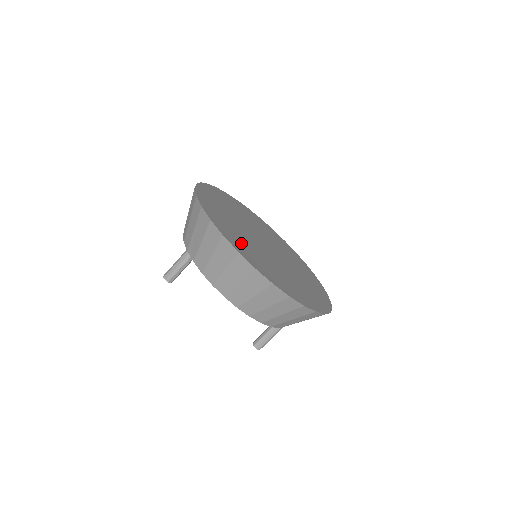
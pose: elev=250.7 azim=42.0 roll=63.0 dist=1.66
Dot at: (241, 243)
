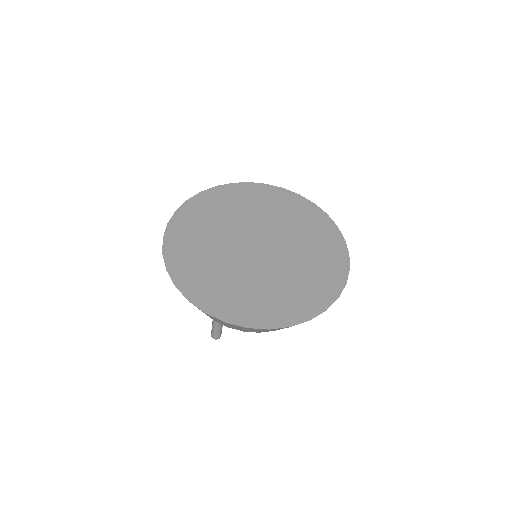
Dot at: (257, 304)
